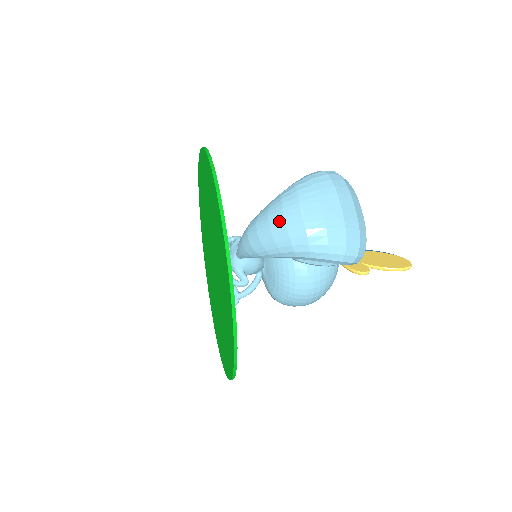
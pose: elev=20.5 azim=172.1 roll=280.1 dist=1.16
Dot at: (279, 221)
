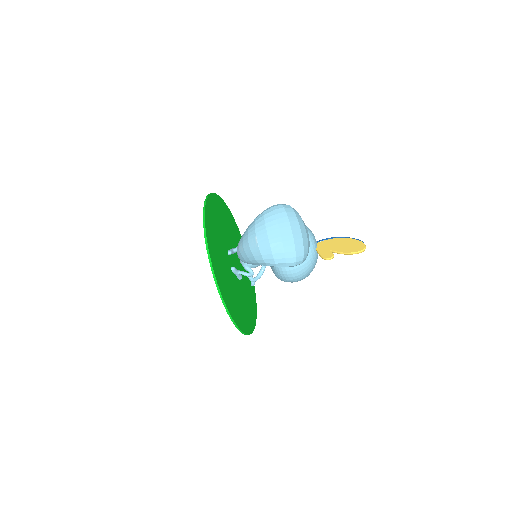
Dot at: (247, 245)
